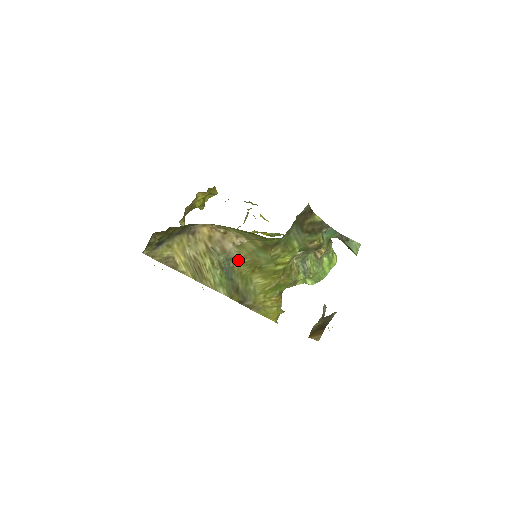
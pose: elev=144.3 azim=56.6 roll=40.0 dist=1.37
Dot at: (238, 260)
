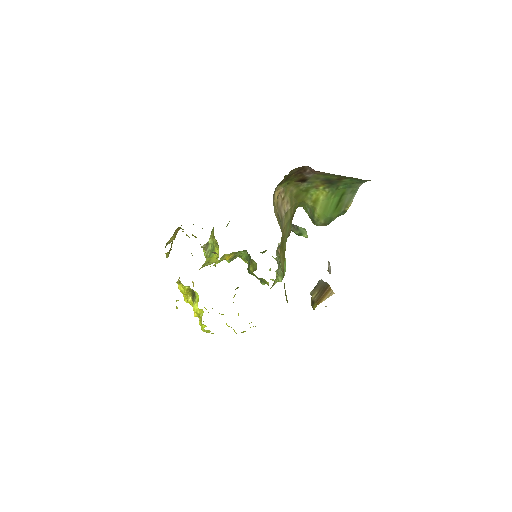
Dot at: (282, 232)
